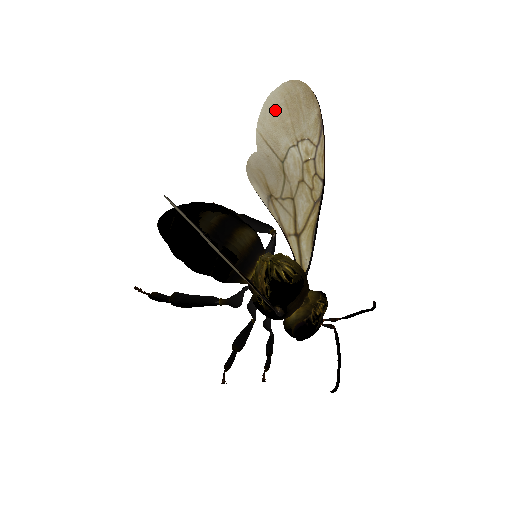
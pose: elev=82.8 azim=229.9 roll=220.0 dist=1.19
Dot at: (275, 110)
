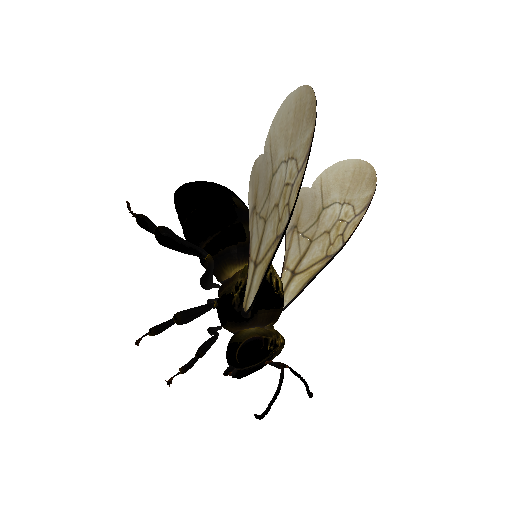
Dot at: (343, 171)
